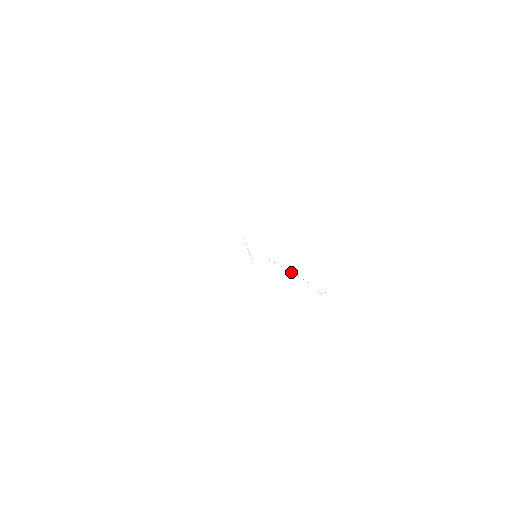
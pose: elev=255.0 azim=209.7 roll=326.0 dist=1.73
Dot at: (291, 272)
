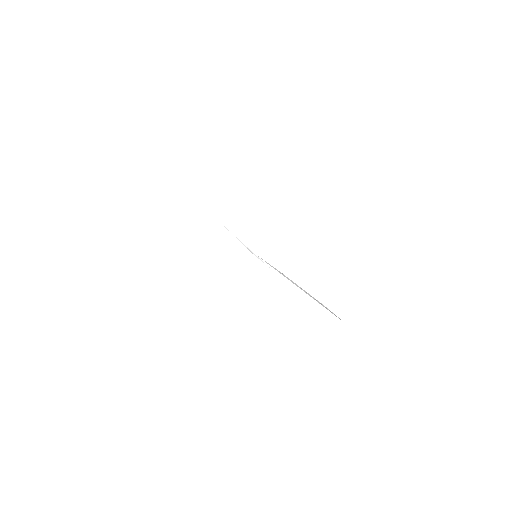
Dot at: occluded
